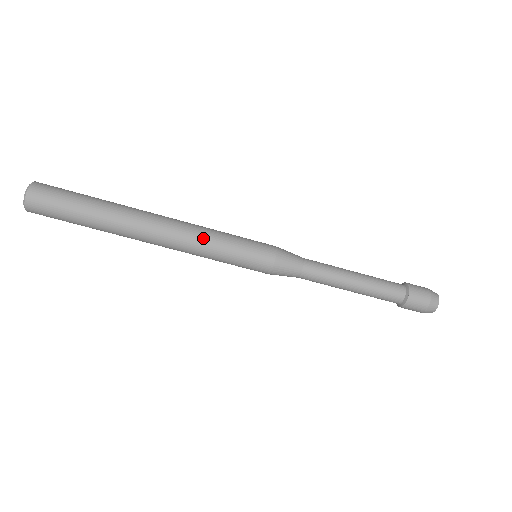
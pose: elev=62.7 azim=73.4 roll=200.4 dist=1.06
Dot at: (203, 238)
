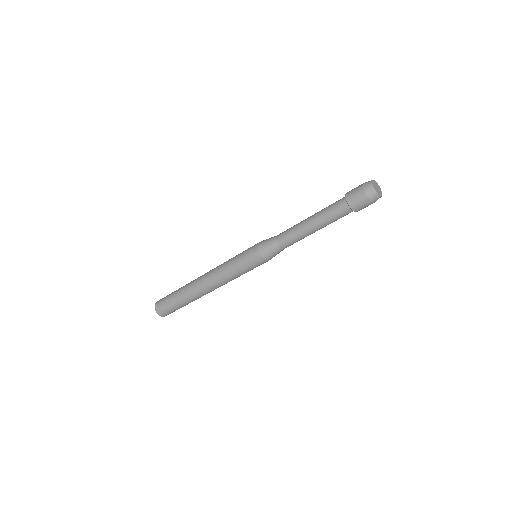
Dot at: (224, 275)
